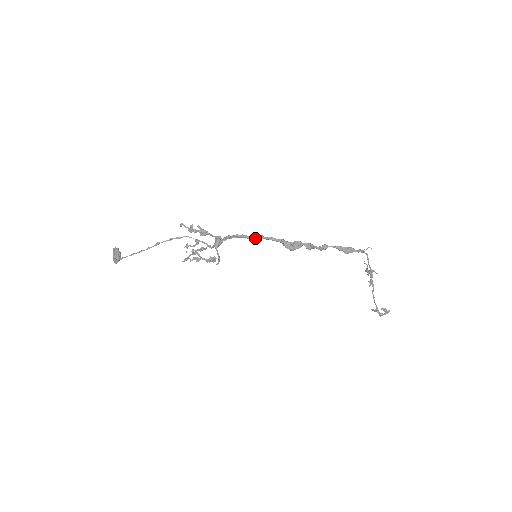
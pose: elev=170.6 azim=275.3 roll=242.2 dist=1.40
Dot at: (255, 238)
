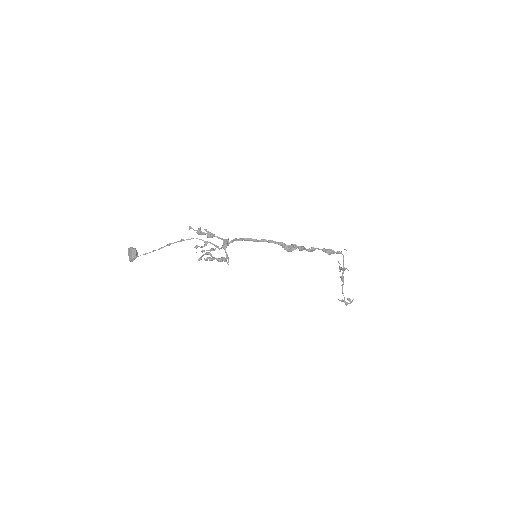
Dot at: (259, 241)
